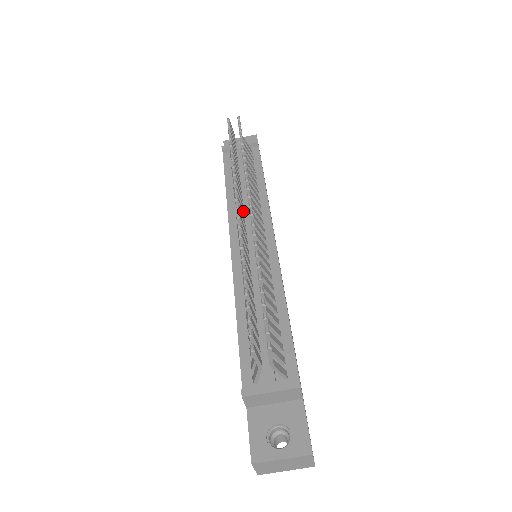
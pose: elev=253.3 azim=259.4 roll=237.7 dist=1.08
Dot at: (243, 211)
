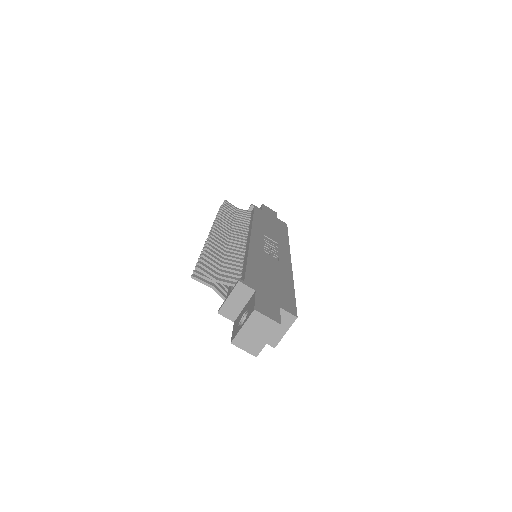
Dot at: occluded
